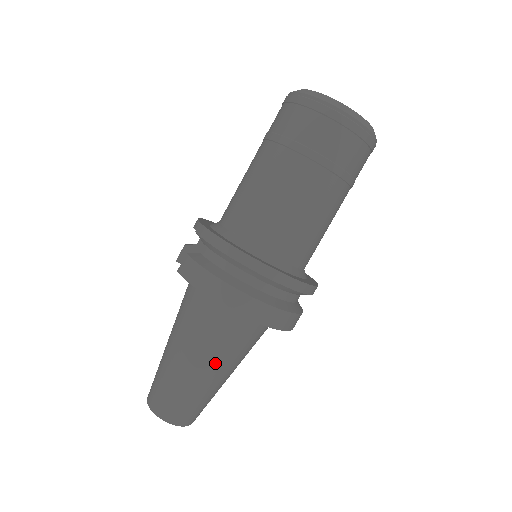
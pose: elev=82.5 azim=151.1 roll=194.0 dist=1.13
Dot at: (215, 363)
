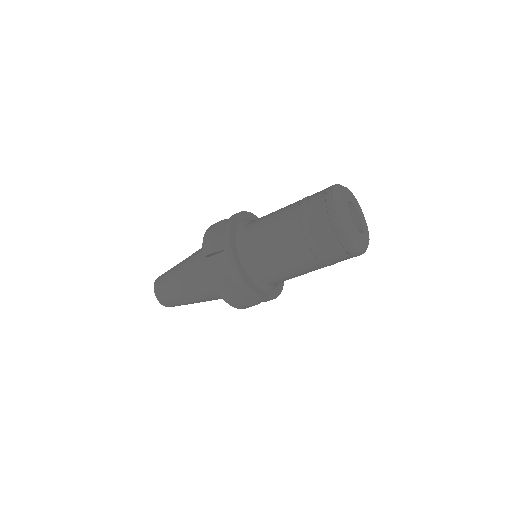
Dot at: occluded
